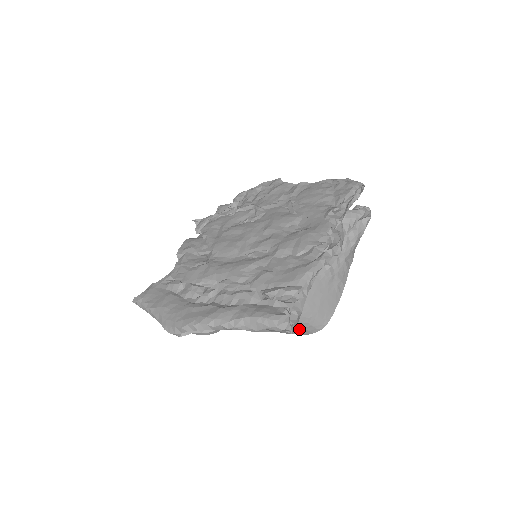
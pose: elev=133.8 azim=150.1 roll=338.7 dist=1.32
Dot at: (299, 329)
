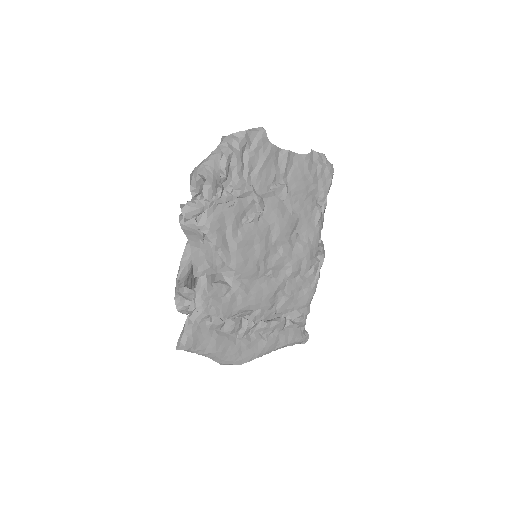
Dot at: occluded
